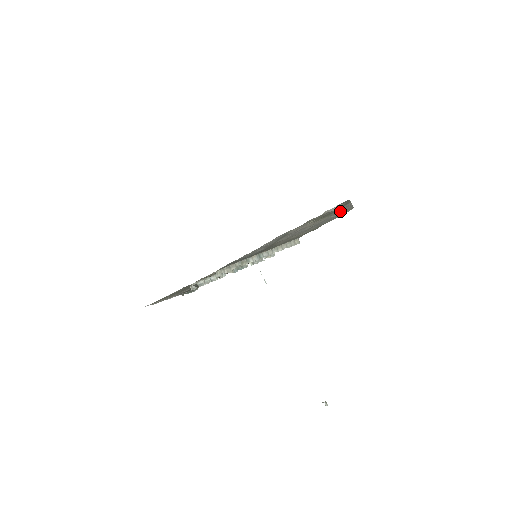
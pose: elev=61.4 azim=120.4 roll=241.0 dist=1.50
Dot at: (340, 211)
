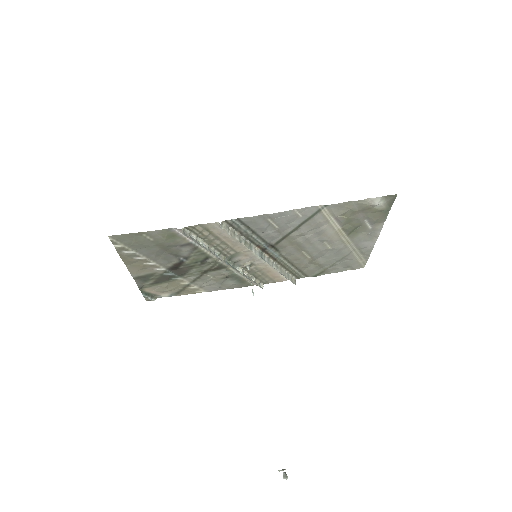
Dot at: (361, 243)
